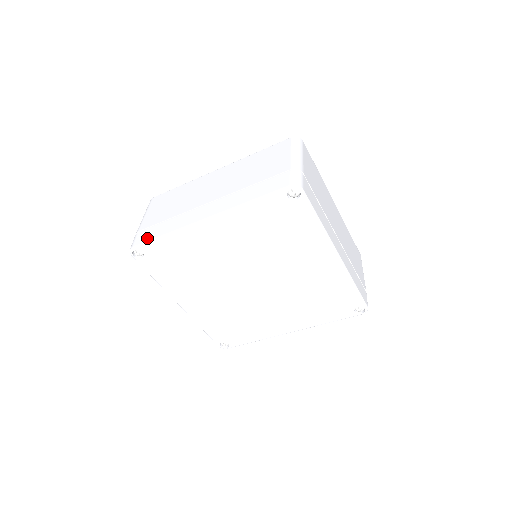
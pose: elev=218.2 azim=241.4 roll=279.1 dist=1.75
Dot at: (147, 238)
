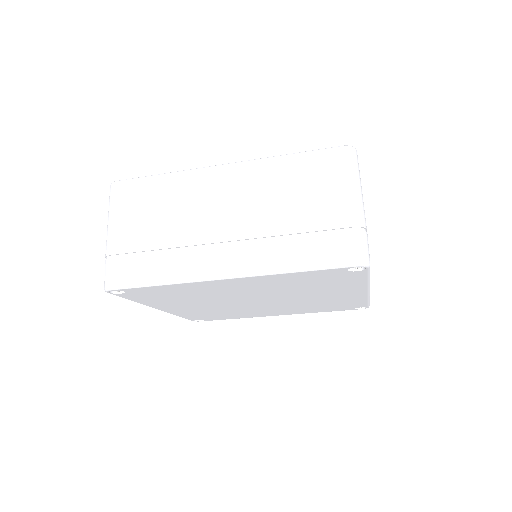
Dot at: (132, 279)
